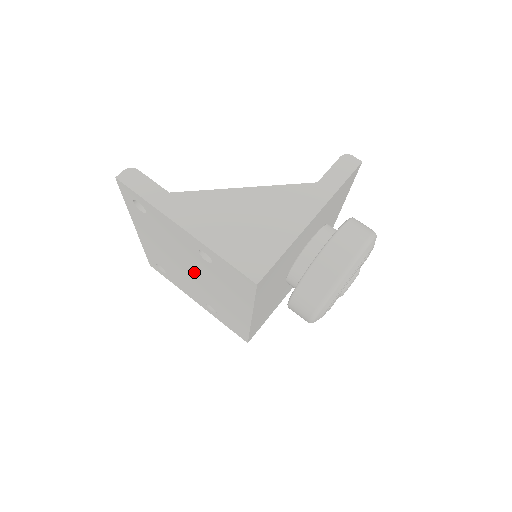
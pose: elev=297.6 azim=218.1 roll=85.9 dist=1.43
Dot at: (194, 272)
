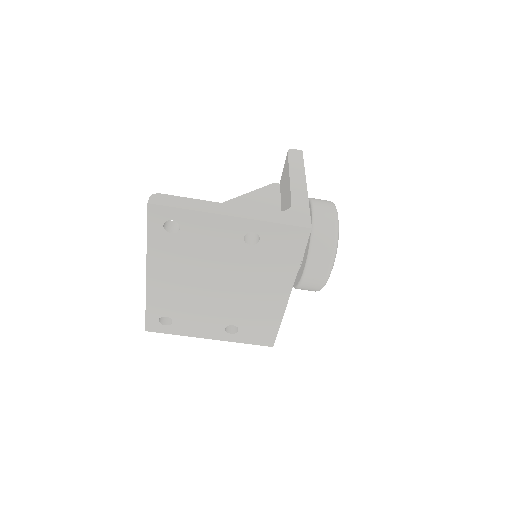
Dot at: (224, 280)
